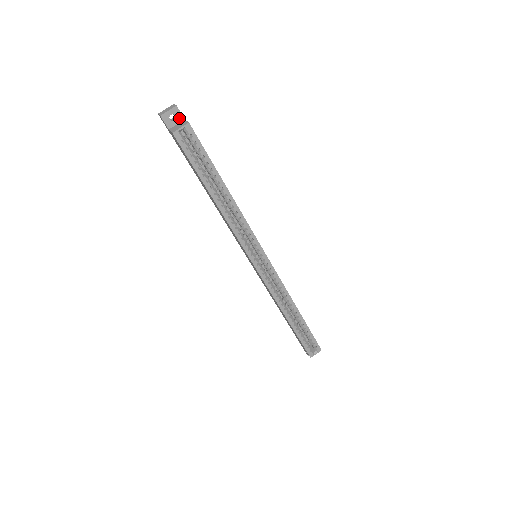
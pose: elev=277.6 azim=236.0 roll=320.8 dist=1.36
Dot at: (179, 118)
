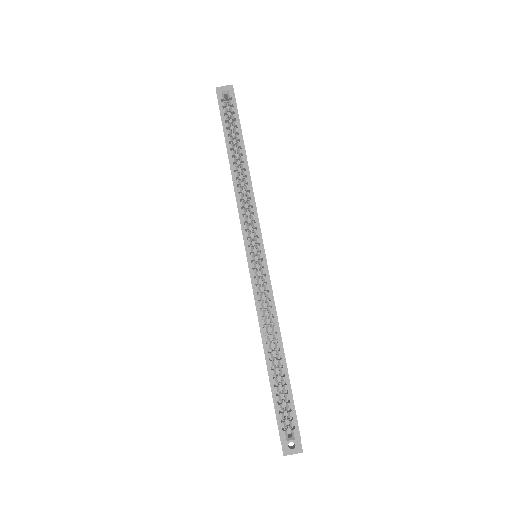
Dot at: occluded
